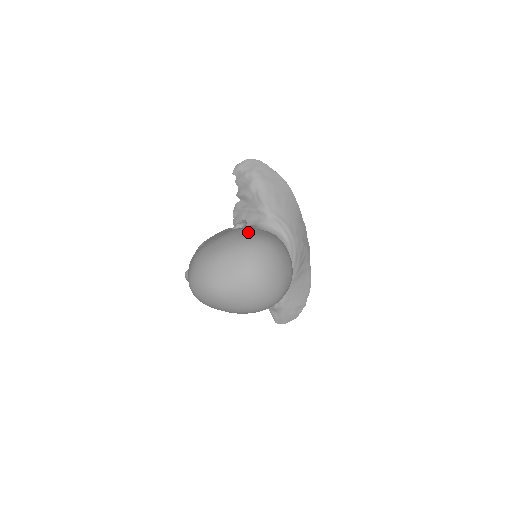
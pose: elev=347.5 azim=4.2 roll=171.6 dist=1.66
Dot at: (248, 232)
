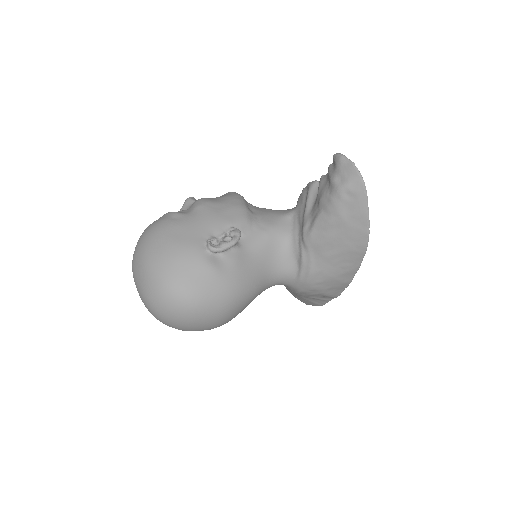
Dot at: (190, 273)
